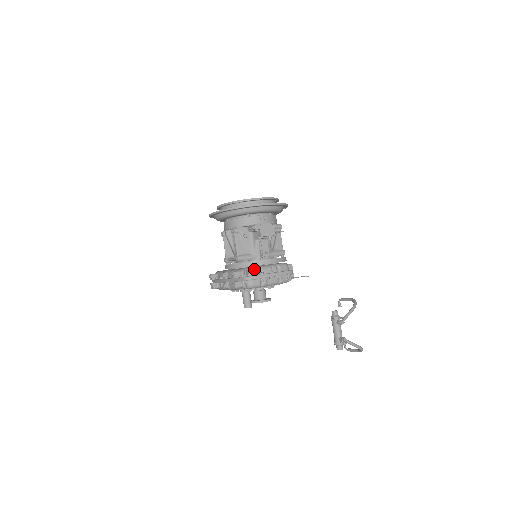
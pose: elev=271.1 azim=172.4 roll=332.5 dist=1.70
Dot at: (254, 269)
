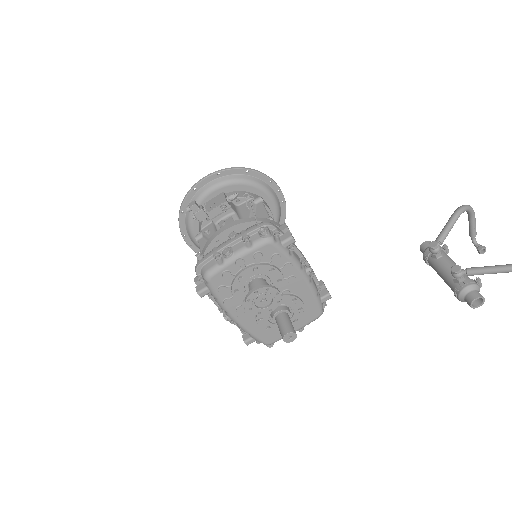
Dot at: (208, 253)
